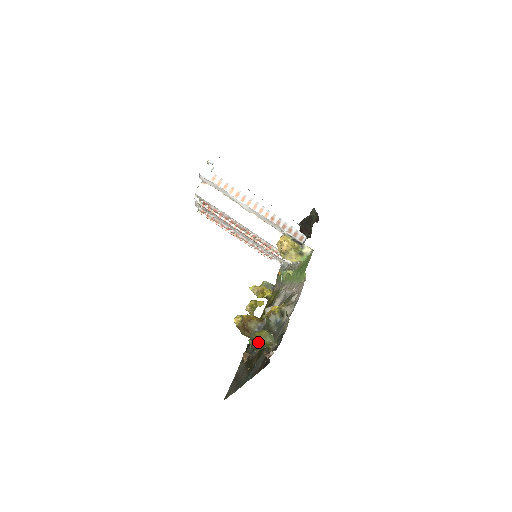
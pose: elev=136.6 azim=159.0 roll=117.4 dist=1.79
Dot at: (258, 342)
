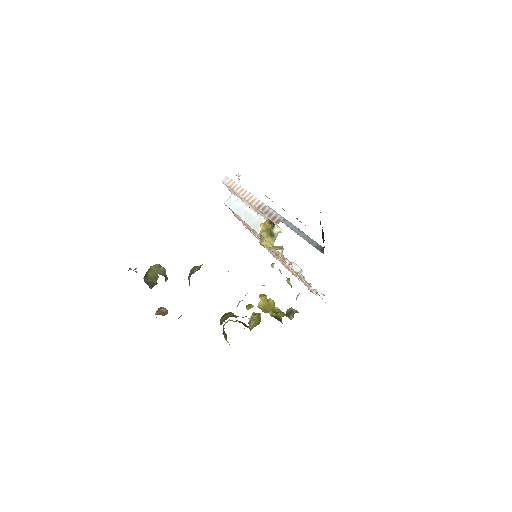
Dot at: (147, 272)
